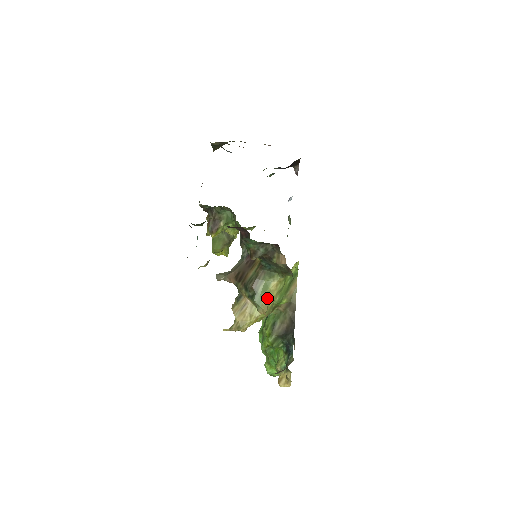
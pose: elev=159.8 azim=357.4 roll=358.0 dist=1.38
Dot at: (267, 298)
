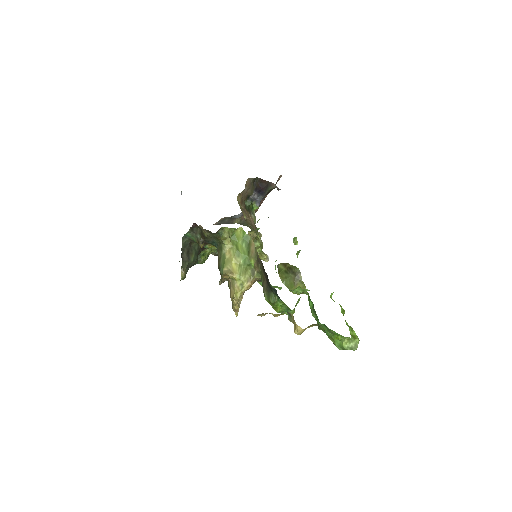
Dot at: (228, 265)
